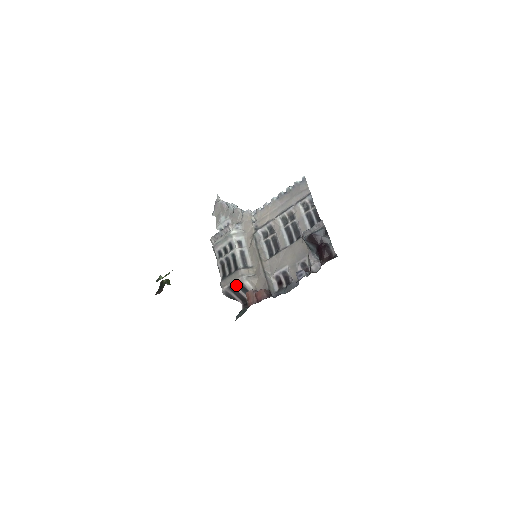
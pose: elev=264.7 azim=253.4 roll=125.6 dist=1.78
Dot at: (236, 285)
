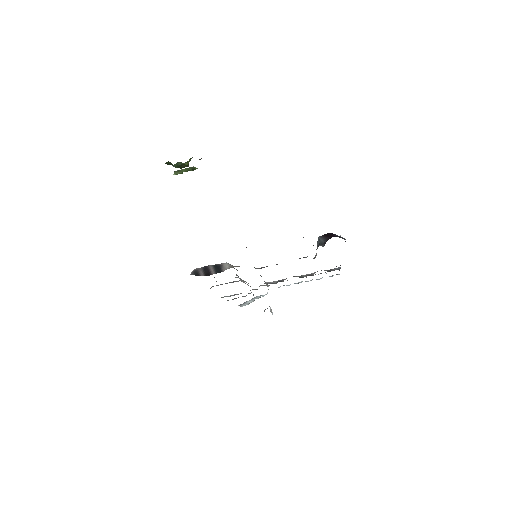
Dot at: (213, 265)
